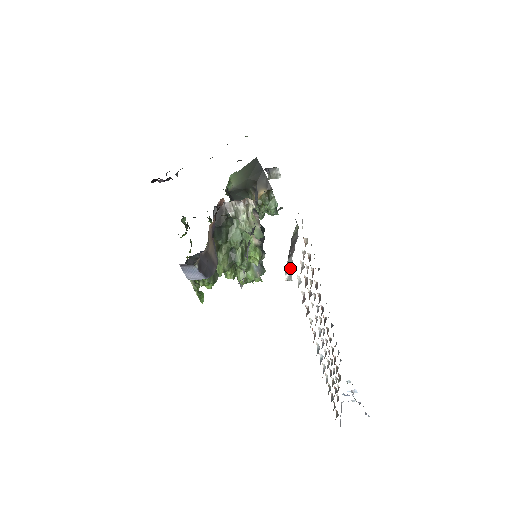
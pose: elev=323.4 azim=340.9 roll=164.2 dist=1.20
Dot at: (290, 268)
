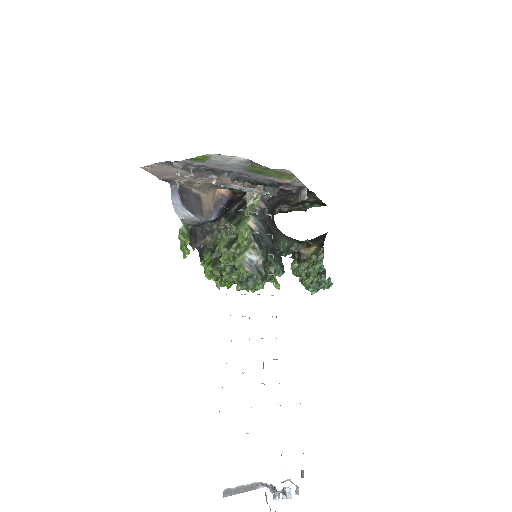
Dot at: occluded
